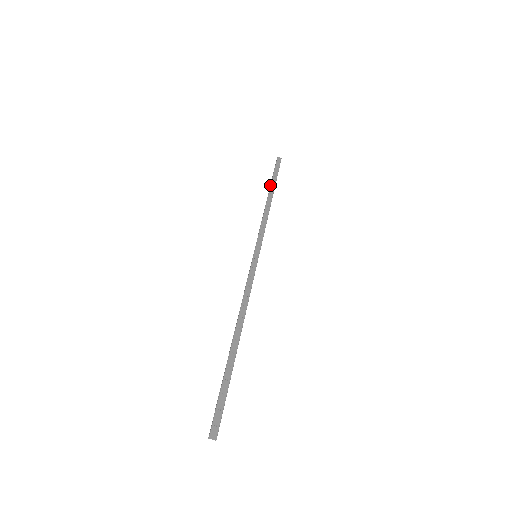
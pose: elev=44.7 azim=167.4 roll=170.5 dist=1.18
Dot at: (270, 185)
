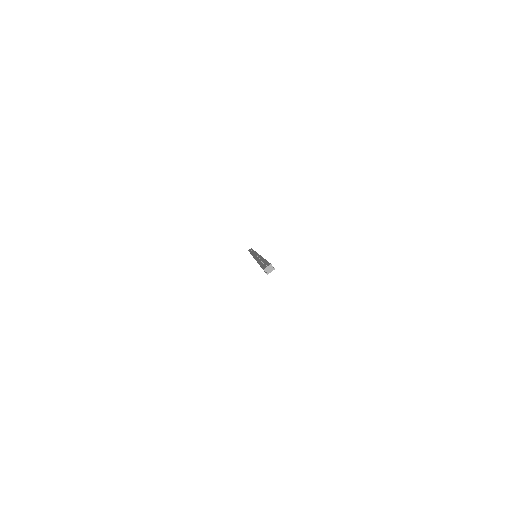
Dot at: occluded
